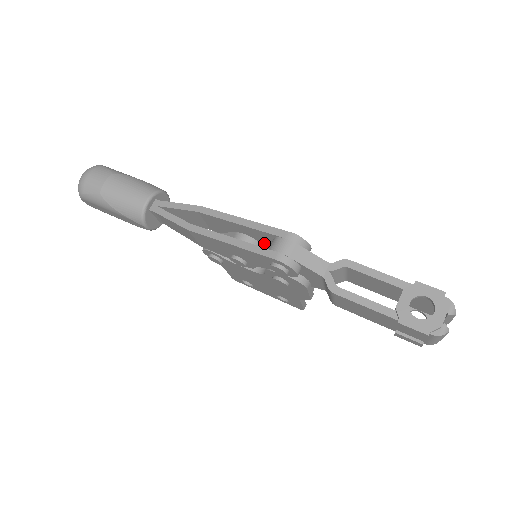
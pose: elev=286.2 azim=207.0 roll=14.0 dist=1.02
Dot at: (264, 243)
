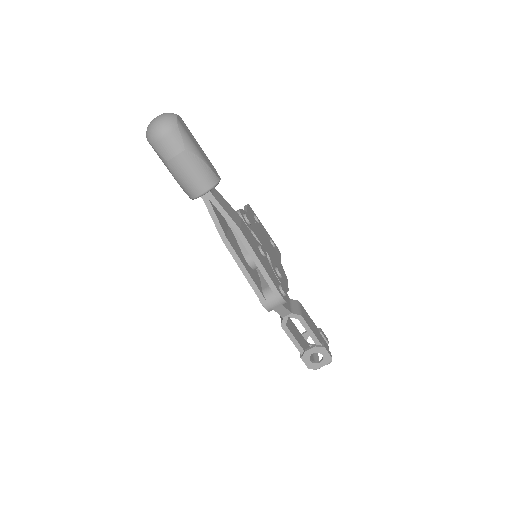
Dot at: occluded
